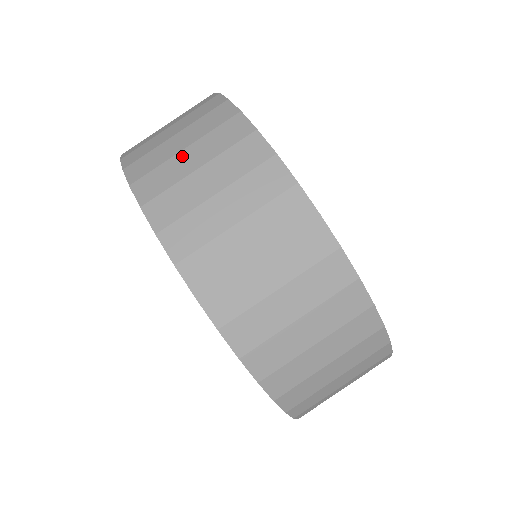
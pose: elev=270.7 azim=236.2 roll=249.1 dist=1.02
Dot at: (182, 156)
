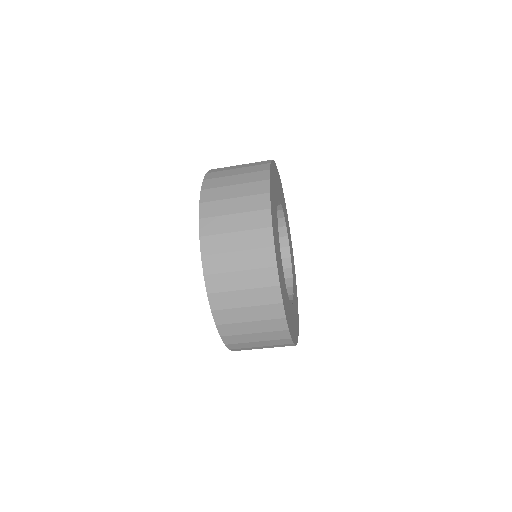
Dot at: (237, 276)
